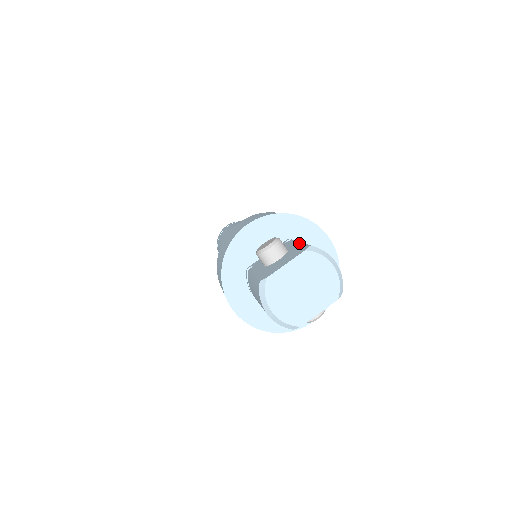
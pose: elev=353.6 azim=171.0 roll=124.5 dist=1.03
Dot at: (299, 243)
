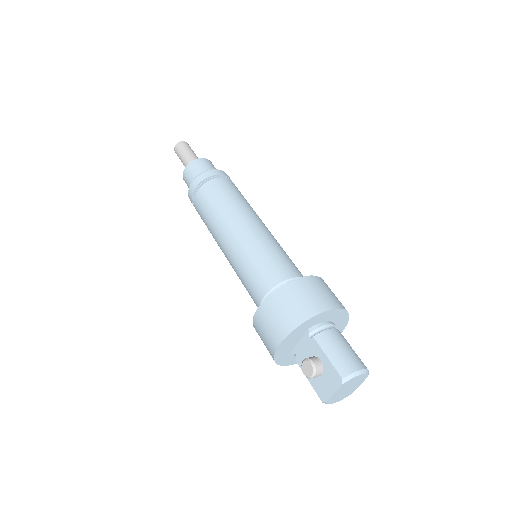
Dot at: (328, 360)
